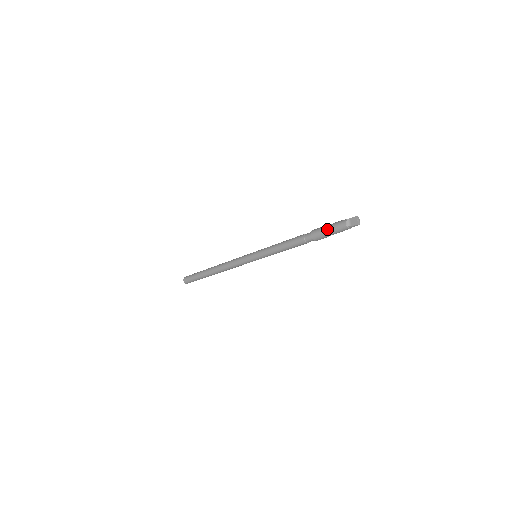
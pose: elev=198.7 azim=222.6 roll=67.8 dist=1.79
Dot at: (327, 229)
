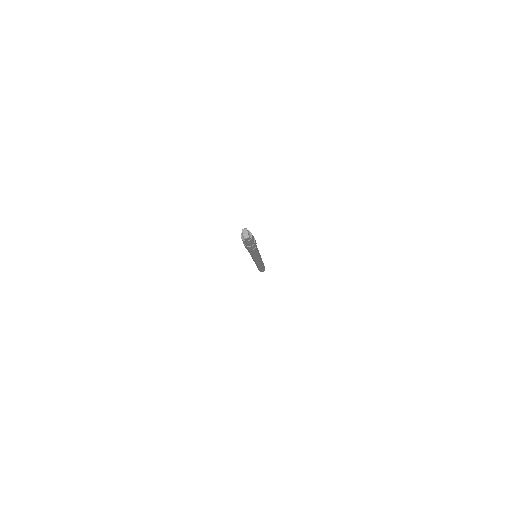
Dot at: occluded
